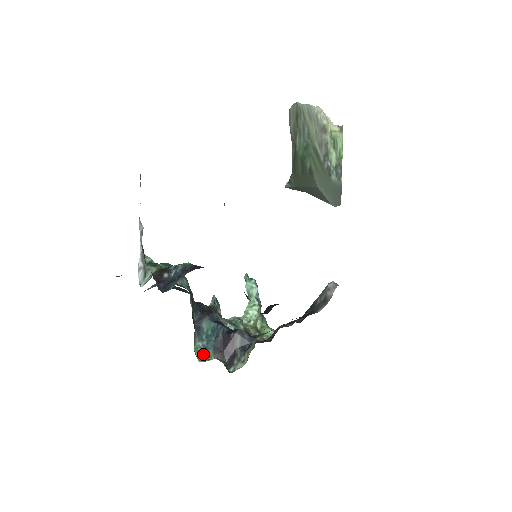
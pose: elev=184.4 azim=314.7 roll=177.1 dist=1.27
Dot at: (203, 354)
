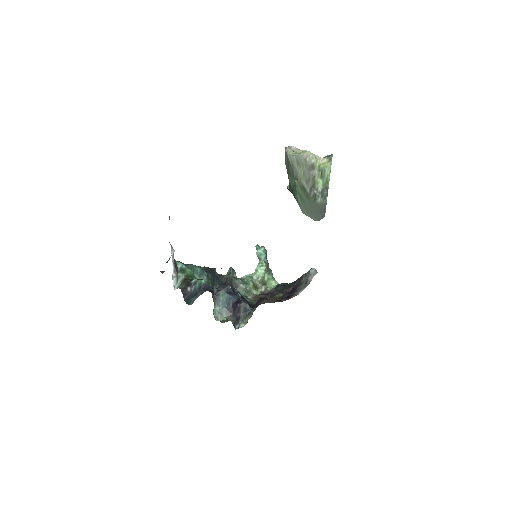
Dot at: (219, 316)
